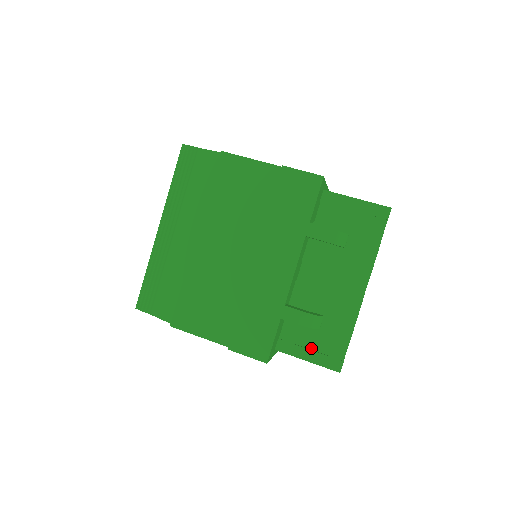
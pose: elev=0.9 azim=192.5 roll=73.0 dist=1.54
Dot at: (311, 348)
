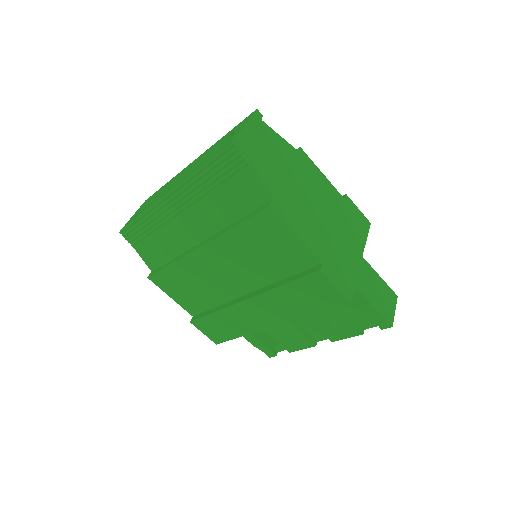
Dot at: occluded
